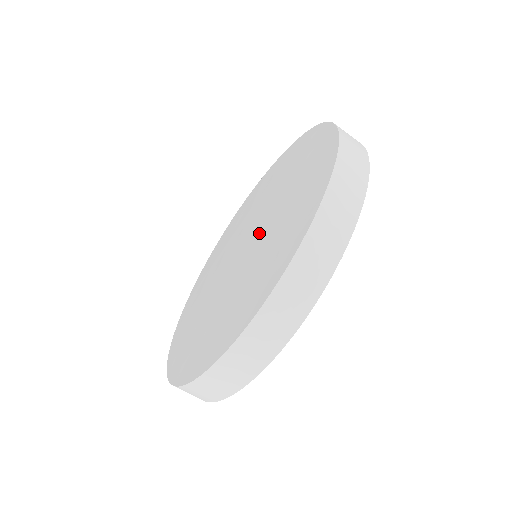
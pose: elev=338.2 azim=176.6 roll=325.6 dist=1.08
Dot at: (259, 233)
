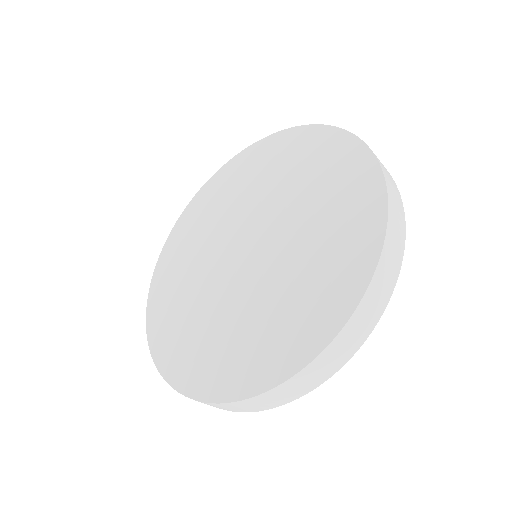
Dot at: (274, 220)
